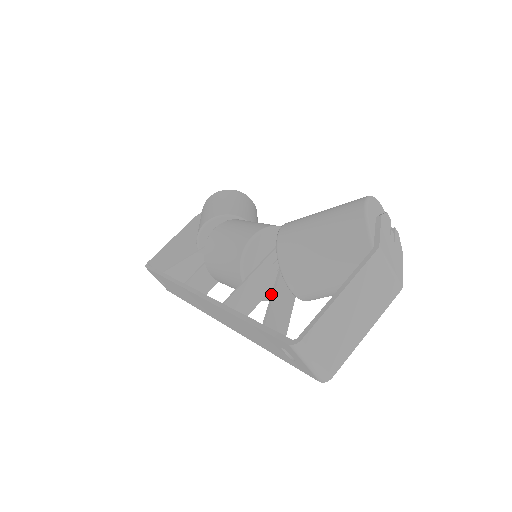
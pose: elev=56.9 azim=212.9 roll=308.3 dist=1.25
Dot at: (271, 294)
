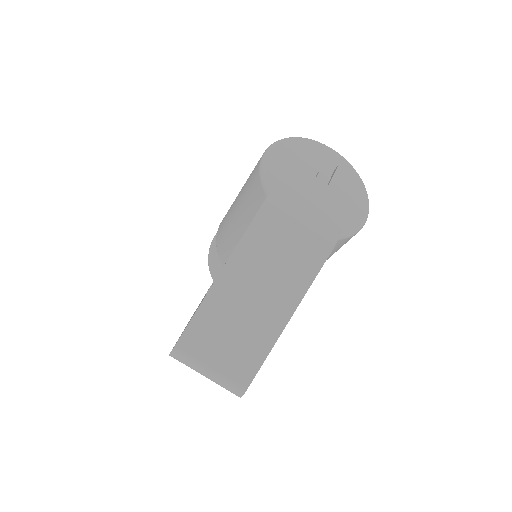
Dot at: occluded
